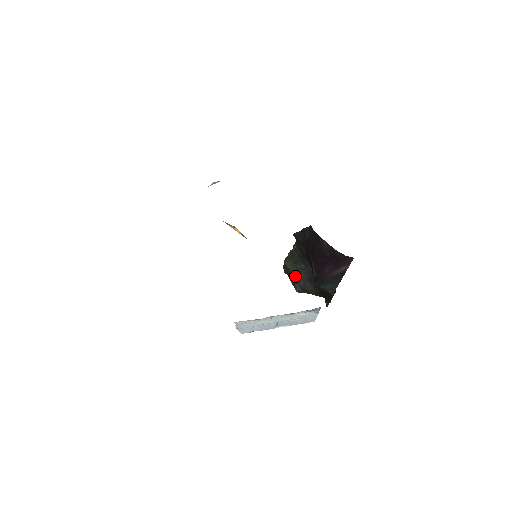
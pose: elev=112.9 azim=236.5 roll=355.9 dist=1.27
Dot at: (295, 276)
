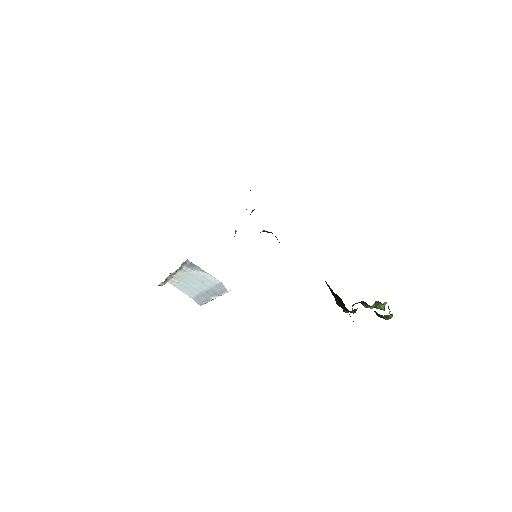
Dot at: occluded
